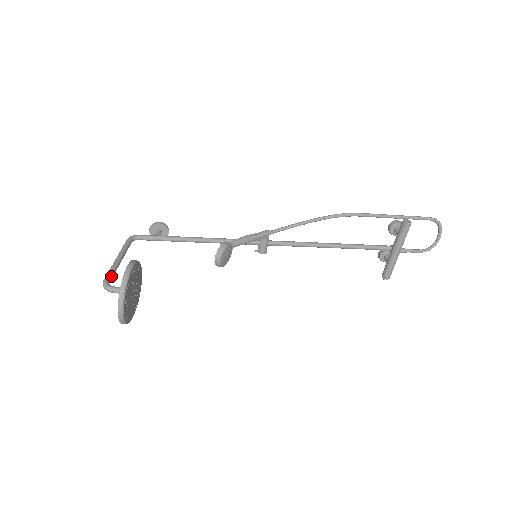
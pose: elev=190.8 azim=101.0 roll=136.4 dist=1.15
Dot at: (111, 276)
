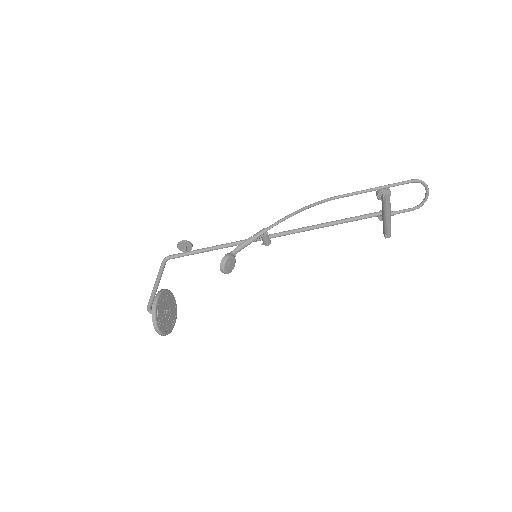
Dot at: (152, 301)
